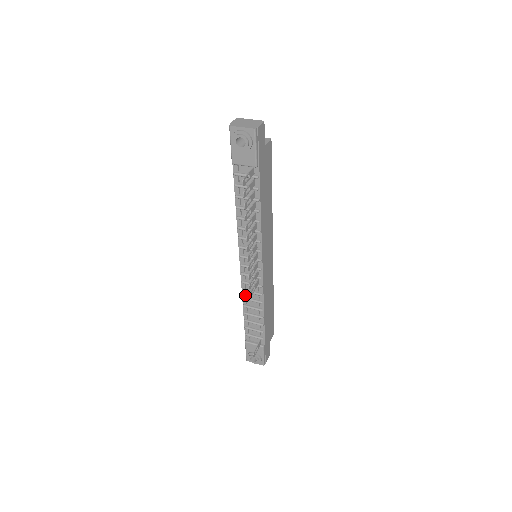
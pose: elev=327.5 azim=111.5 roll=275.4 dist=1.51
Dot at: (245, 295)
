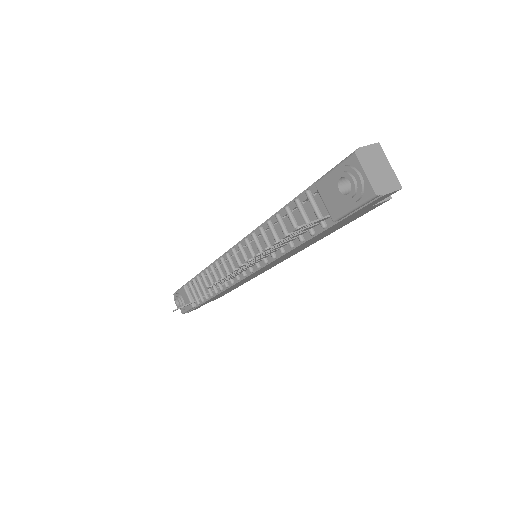
Dot at: (215, 266)
